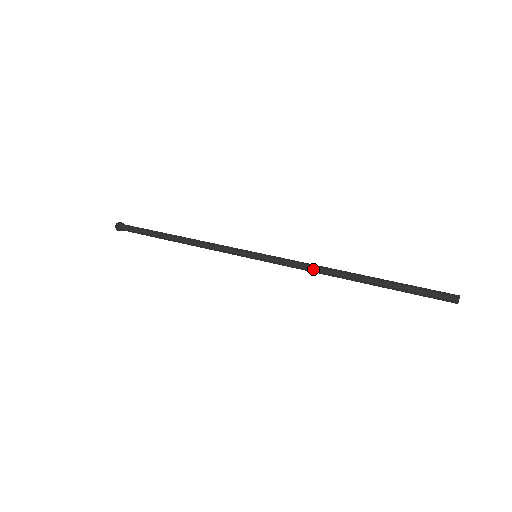
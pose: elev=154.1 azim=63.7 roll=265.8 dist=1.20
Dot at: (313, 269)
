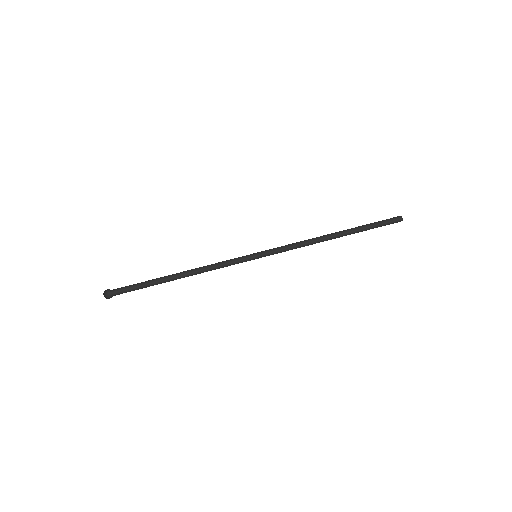
Dot at: (306, 244)
